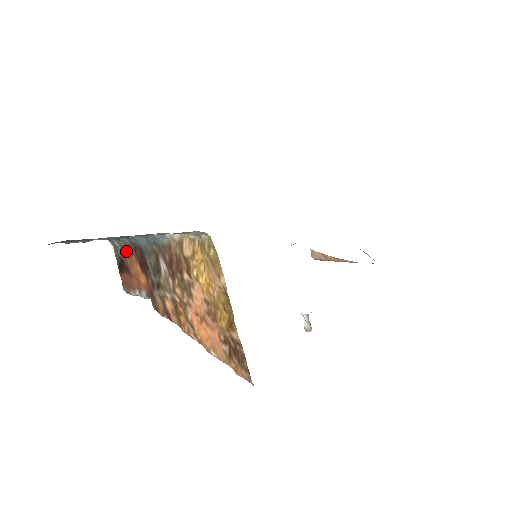
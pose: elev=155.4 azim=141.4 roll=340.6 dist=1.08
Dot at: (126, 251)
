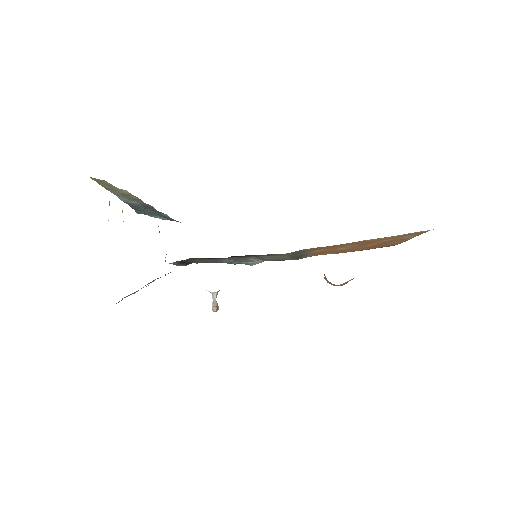
Dot at: occluded
